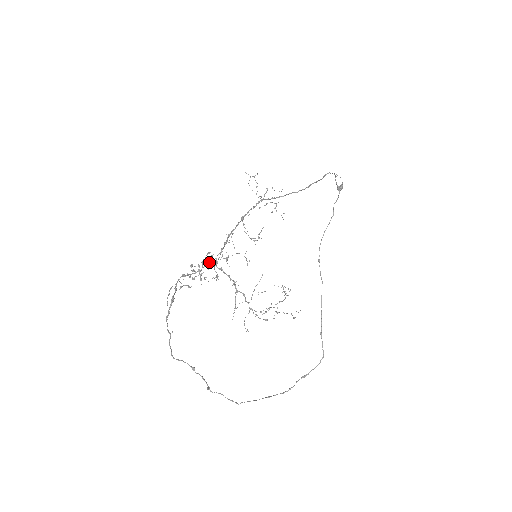
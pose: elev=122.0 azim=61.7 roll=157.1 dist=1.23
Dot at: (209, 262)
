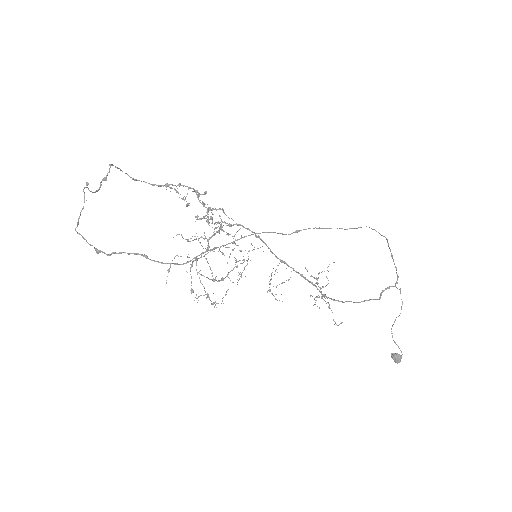
Dot at: occluded
